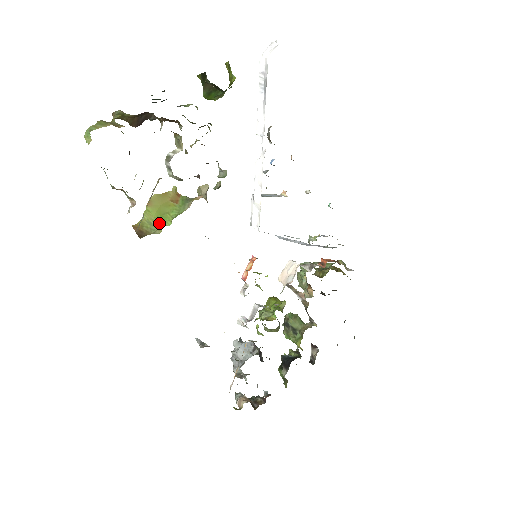
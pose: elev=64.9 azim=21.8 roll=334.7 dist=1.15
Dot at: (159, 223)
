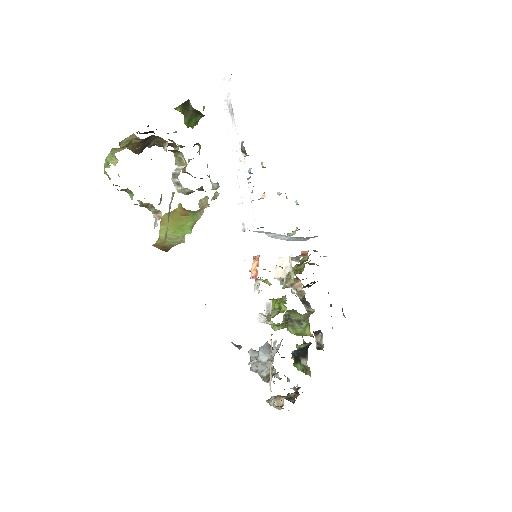
Dot at: (179, 235)
